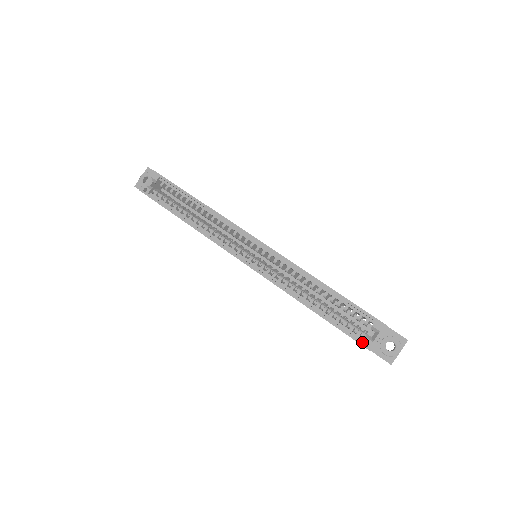
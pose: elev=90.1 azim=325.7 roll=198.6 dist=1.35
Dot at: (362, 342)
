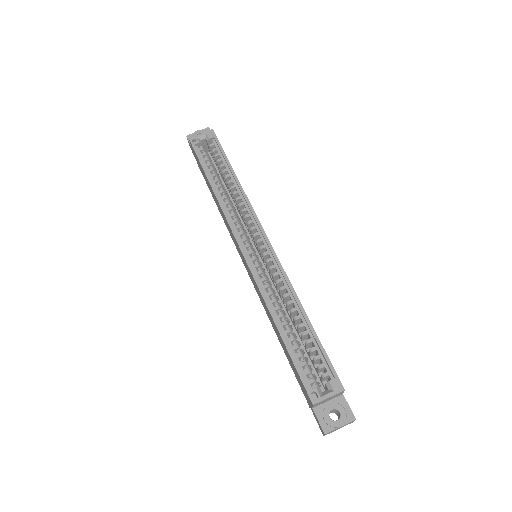
Dot at: (310, 391)
